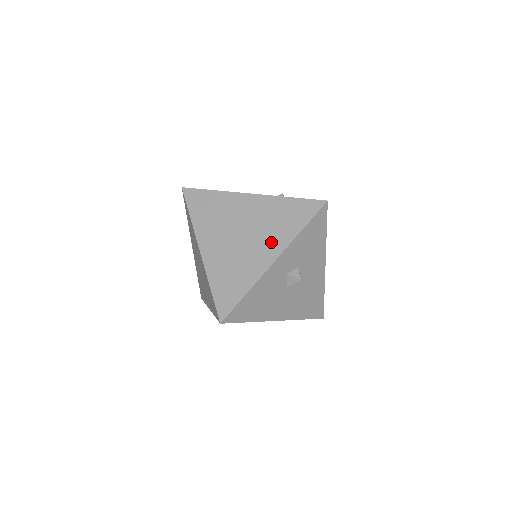
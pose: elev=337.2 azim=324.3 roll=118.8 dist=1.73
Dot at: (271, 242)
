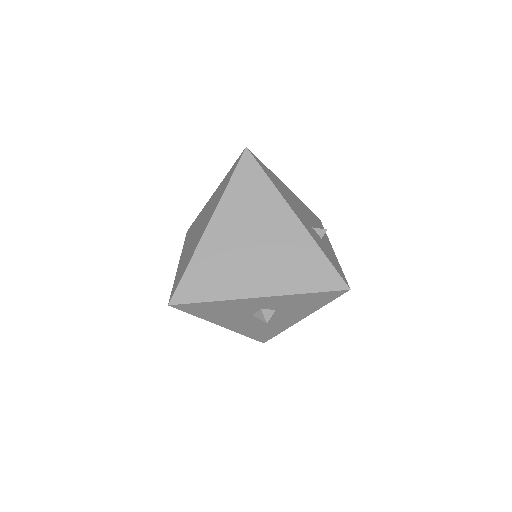
Dot at: (271, 278)
